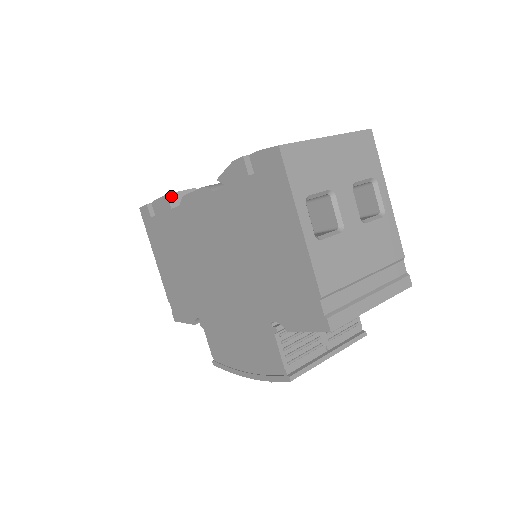
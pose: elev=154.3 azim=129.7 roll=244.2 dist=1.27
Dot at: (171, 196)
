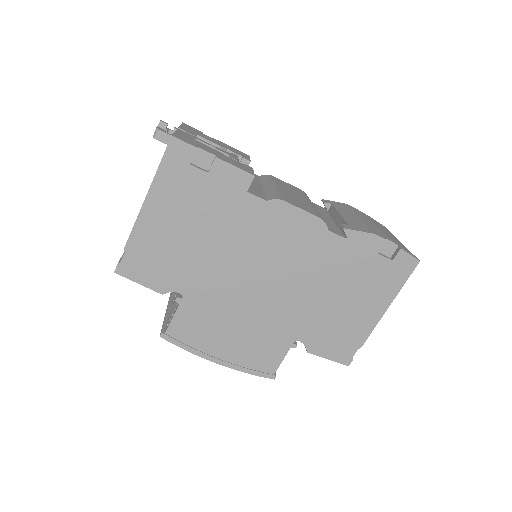
Dot at: (253, 178)
